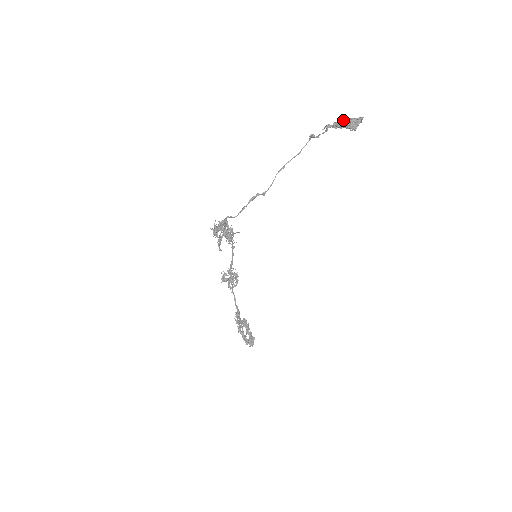
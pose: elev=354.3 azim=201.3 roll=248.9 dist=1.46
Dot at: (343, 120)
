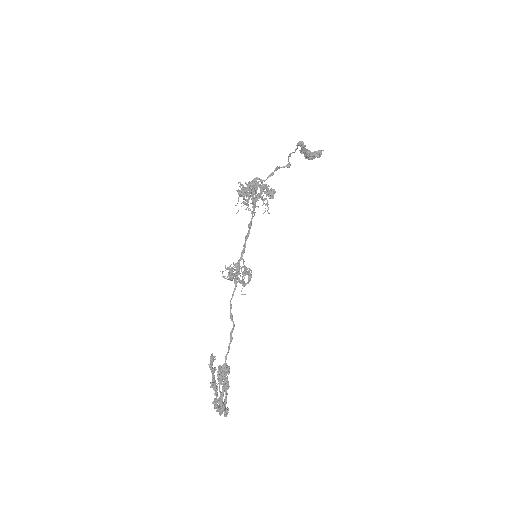
Dot at: (307, 149)
